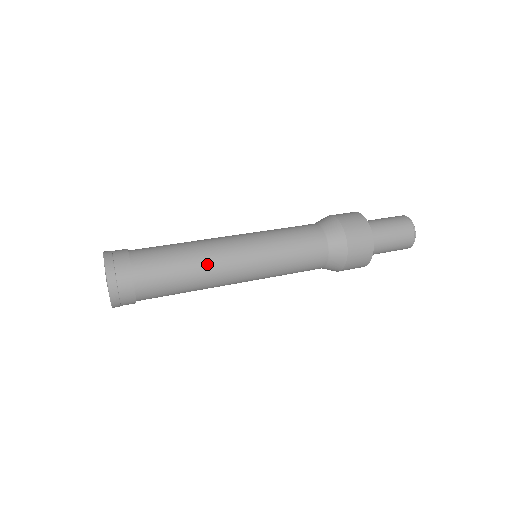
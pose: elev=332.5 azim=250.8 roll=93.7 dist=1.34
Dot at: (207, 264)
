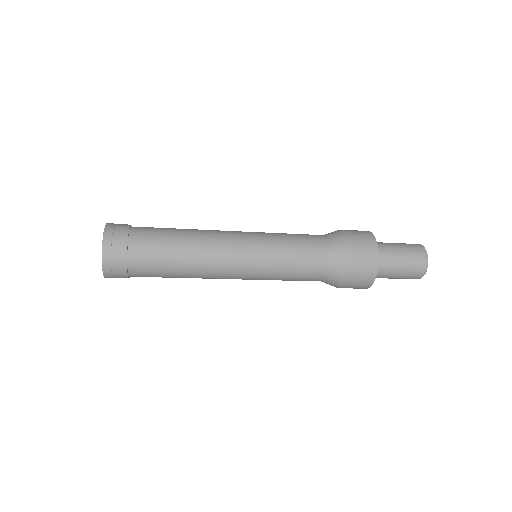
Dot at: (202, 255)
